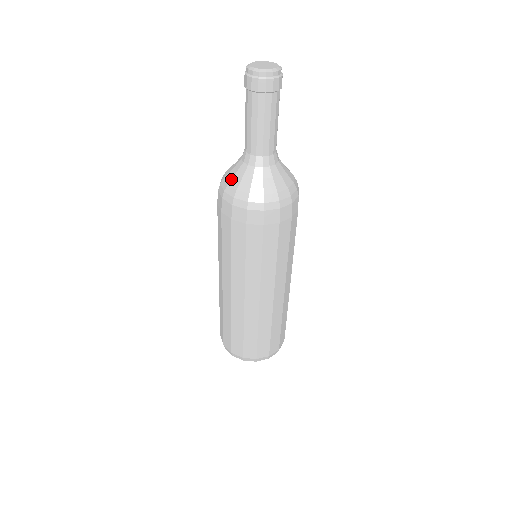
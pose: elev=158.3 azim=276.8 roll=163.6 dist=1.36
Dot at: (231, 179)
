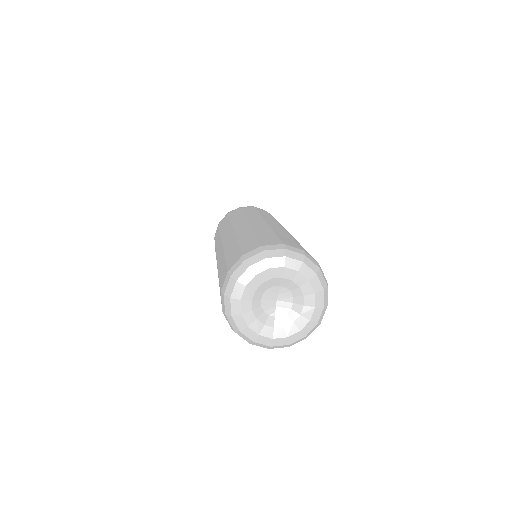
Dot at: occluded
